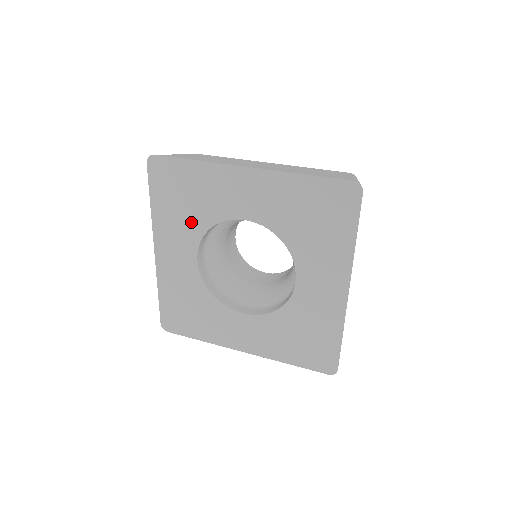
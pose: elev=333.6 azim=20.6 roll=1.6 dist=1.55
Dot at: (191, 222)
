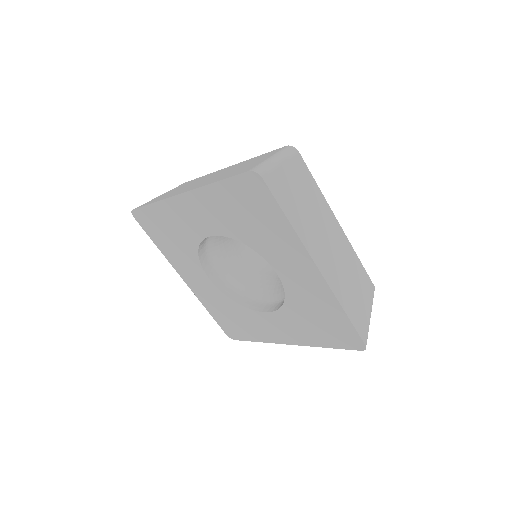
Dot at: (185, 251)
